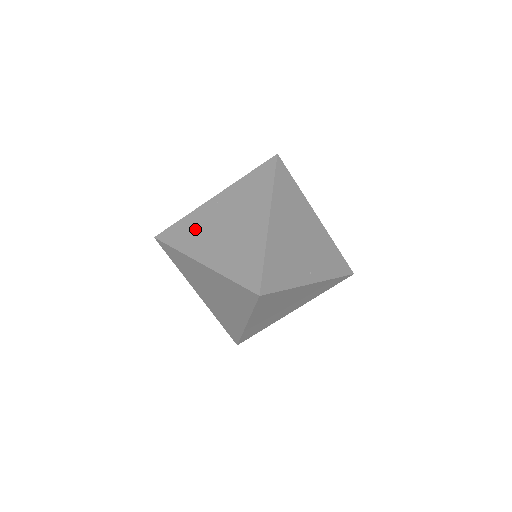
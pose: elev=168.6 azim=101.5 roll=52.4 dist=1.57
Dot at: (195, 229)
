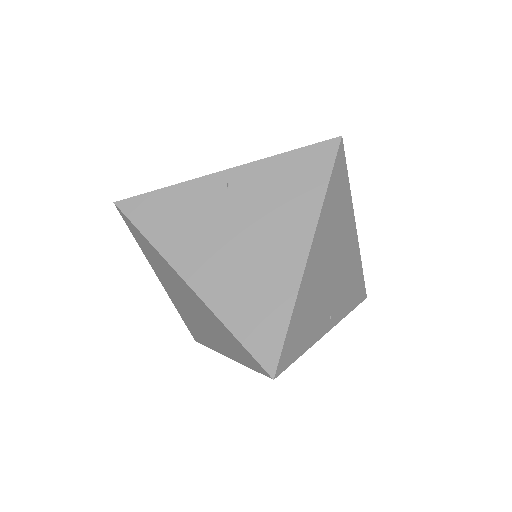
Dot at: (185, 218)
